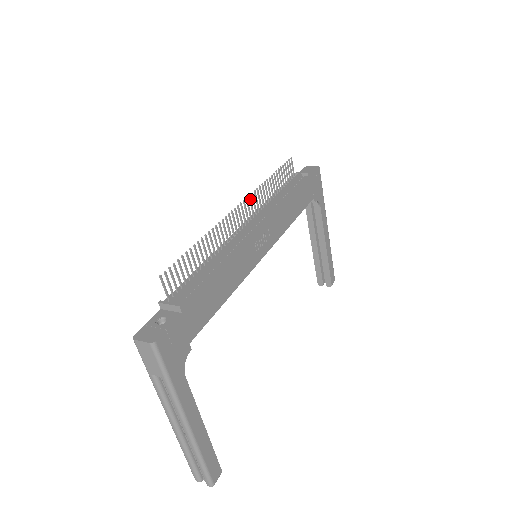
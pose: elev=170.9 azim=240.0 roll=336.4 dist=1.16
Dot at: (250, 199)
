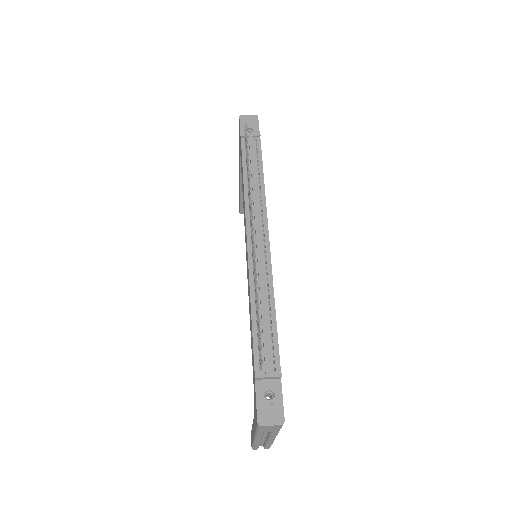
Dot at: occluded
